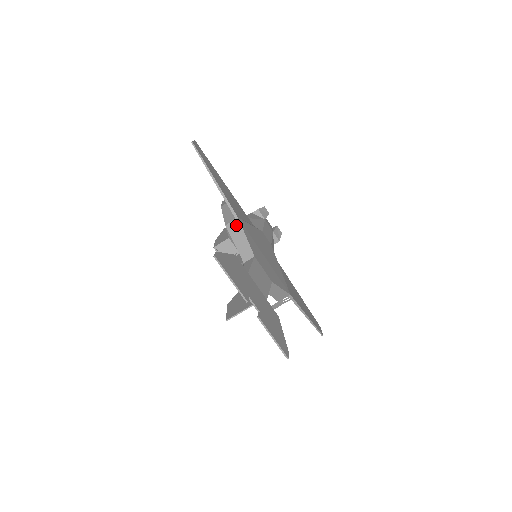
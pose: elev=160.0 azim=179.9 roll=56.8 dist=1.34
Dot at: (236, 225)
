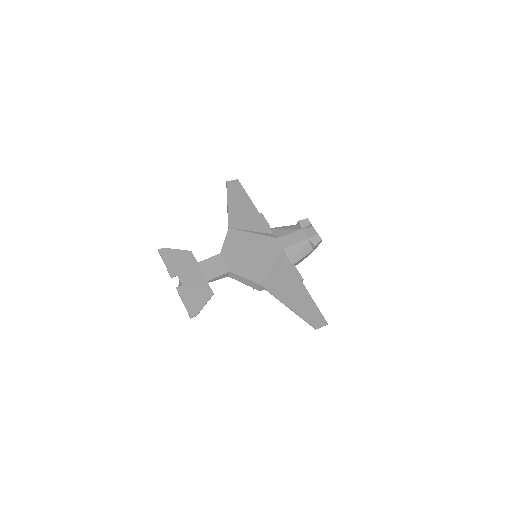
Dot at: (227, 233)
